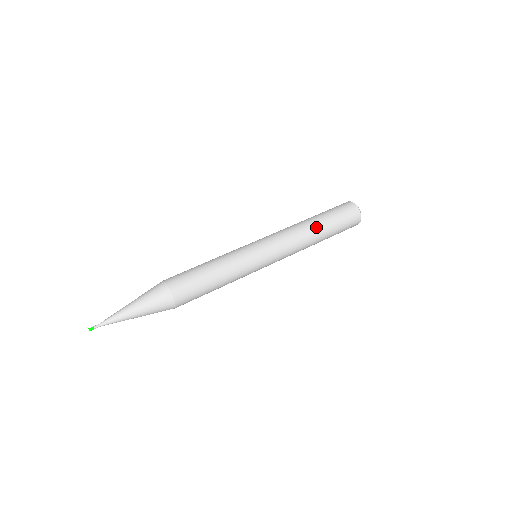
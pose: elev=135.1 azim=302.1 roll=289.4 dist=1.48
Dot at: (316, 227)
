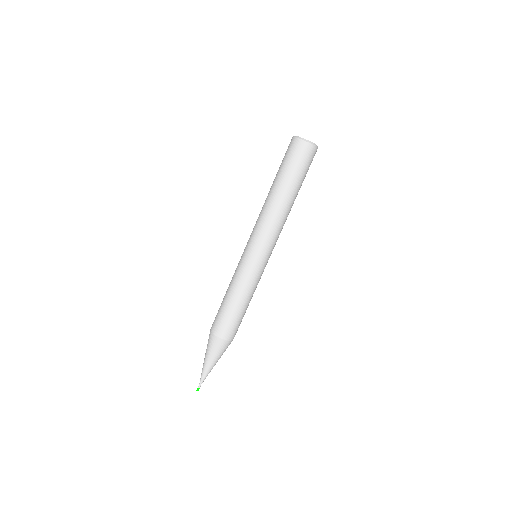
Dot at: (292, 201)
